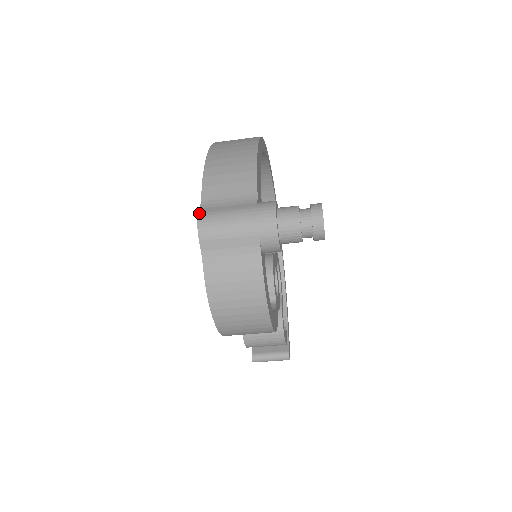
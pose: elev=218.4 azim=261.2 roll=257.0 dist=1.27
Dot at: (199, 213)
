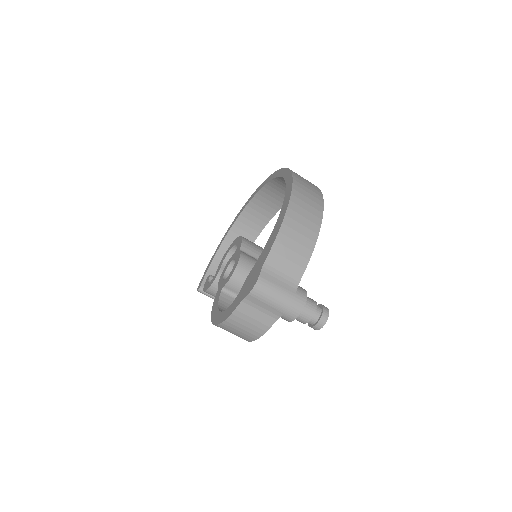
Dot at: (260, 276)
